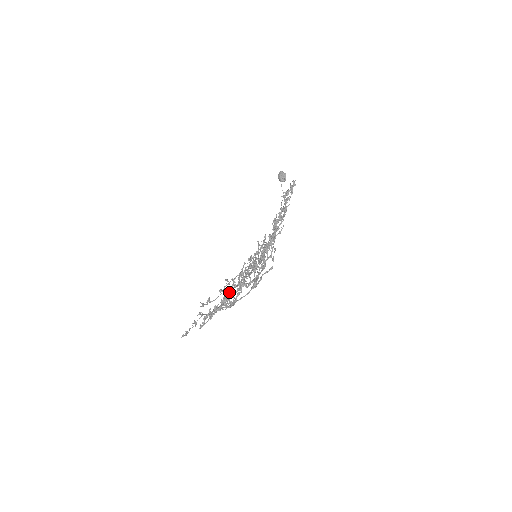
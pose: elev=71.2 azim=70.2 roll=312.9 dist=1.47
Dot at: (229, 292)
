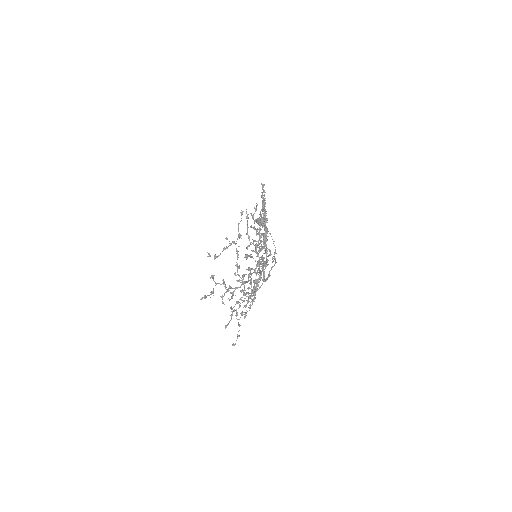
Dot at: (237, 264)
